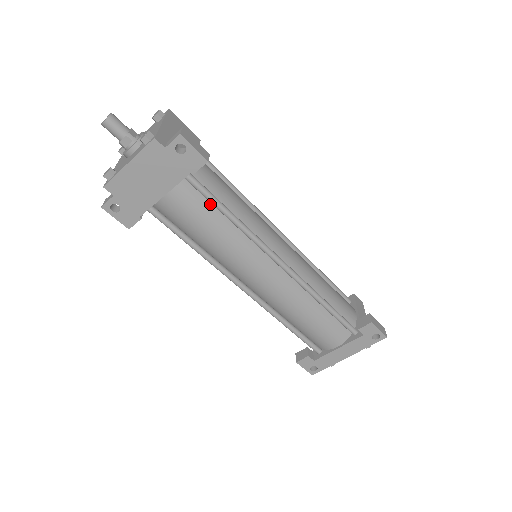
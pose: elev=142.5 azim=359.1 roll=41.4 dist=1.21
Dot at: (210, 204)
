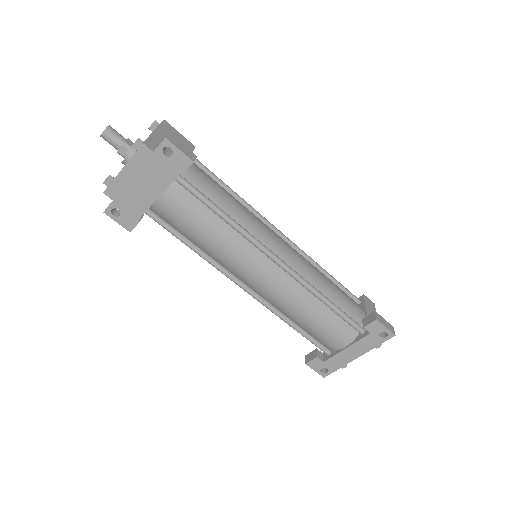
Dot at: (202, 204)
